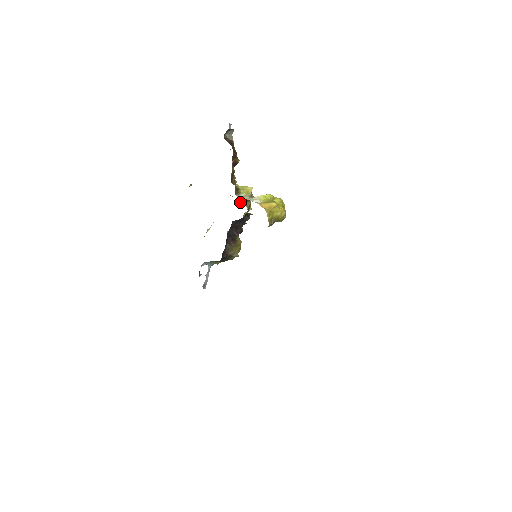
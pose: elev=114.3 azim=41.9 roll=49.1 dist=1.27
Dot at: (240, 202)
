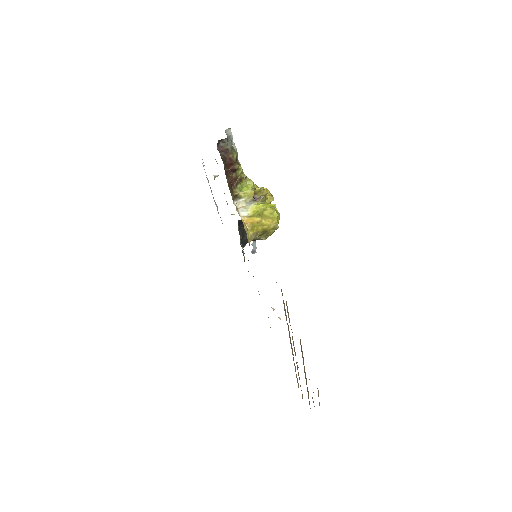
Dot at: occluded
